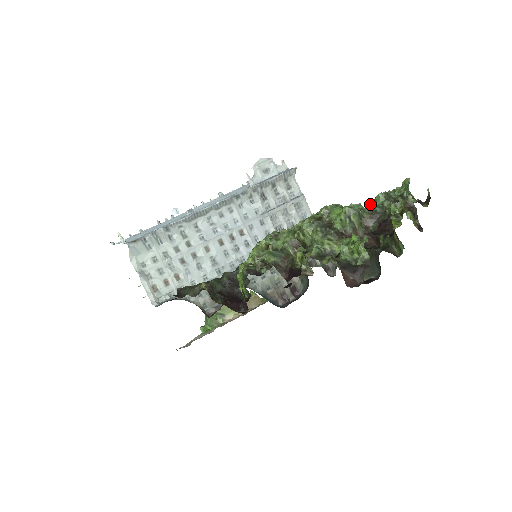
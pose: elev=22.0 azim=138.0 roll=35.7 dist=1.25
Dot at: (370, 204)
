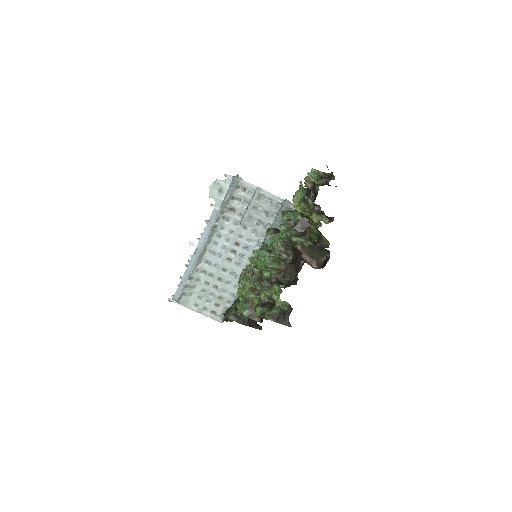
Dot at: (281, 235)
